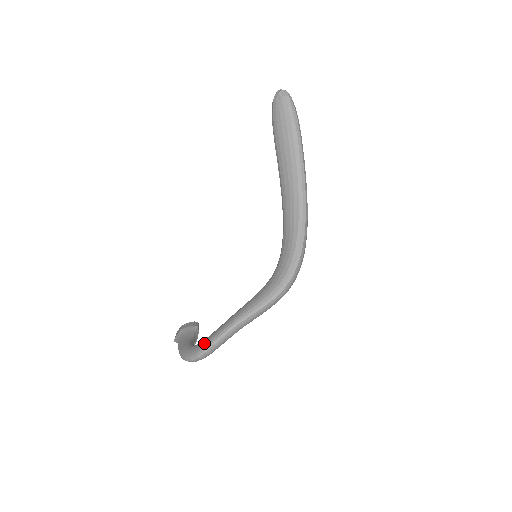
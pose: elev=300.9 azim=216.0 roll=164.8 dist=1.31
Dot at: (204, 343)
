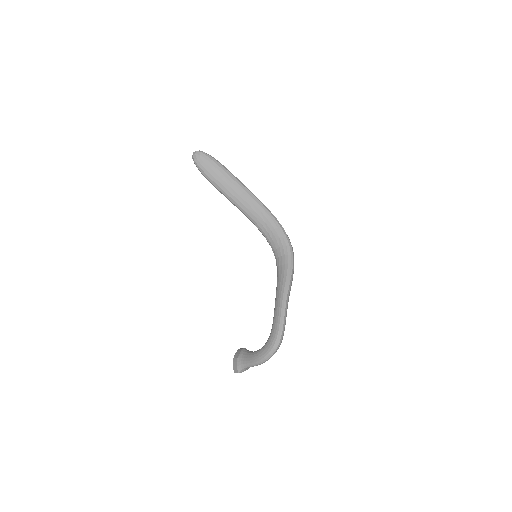
Dot at: (275, 329)
